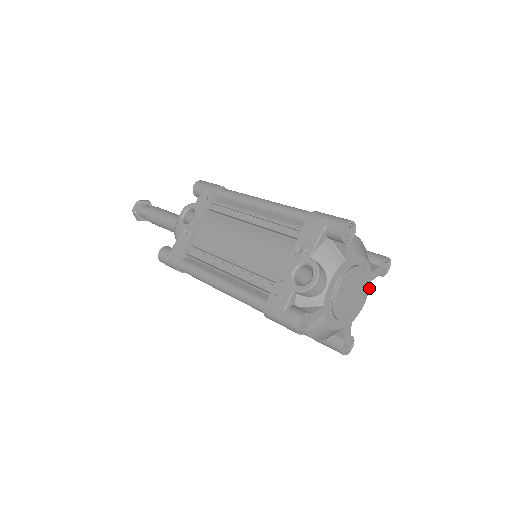
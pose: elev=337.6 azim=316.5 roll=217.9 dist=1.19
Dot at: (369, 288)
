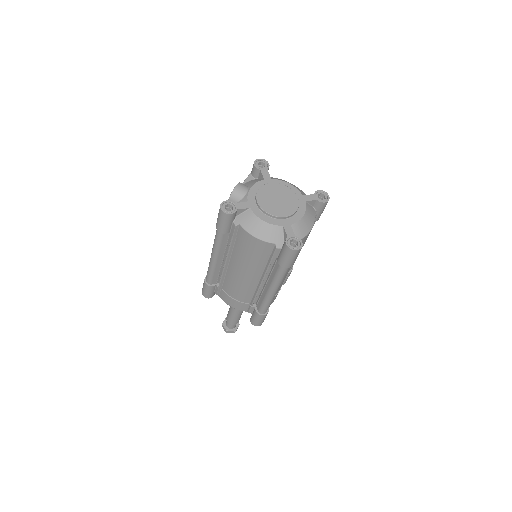
Dot at: (305, 206)
